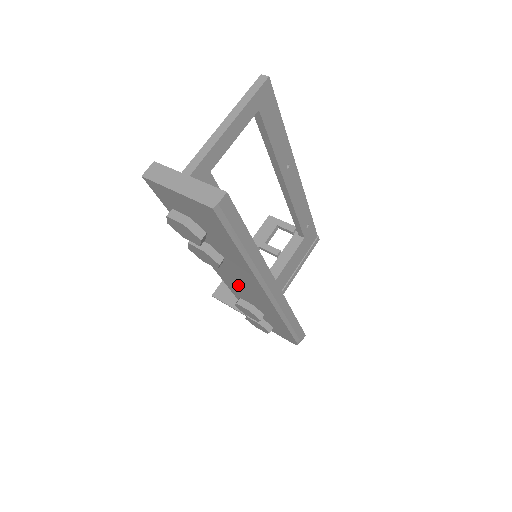
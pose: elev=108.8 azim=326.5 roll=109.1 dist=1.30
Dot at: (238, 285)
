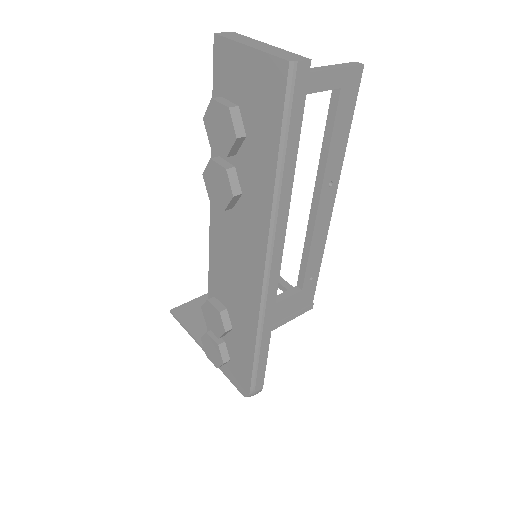
Dot at: (228, 261)
